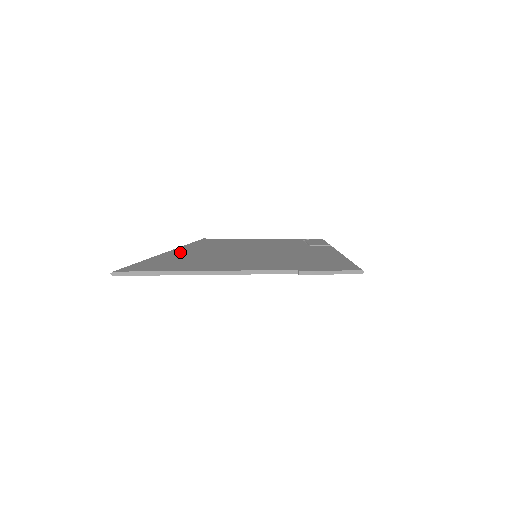
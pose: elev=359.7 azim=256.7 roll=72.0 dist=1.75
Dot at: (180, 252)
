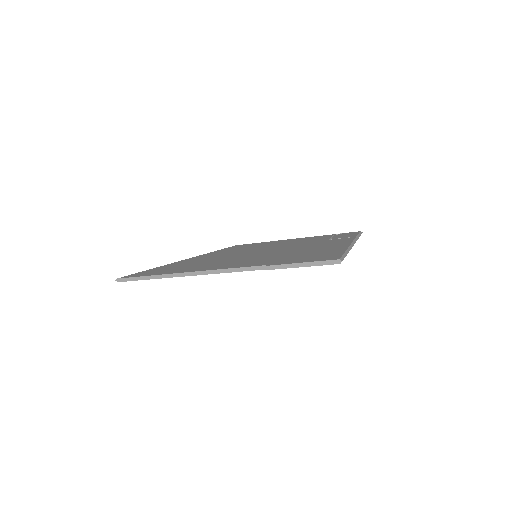
Dot at: (193, 259)
